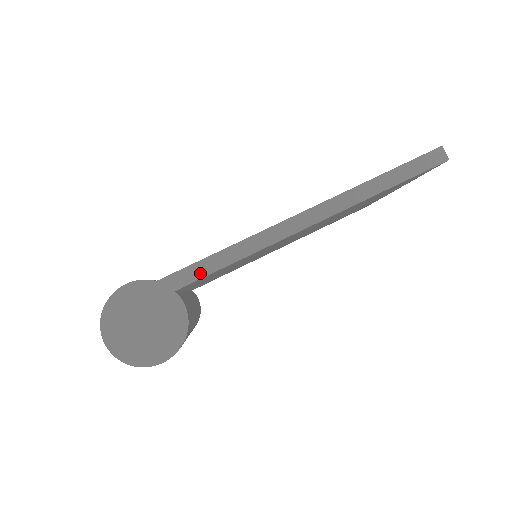
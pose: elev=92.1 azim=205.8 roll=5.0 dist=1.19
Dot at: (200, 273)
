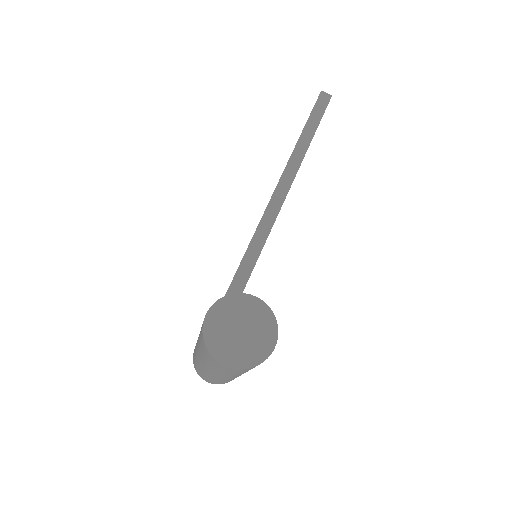
Dot at: (248, 269)
